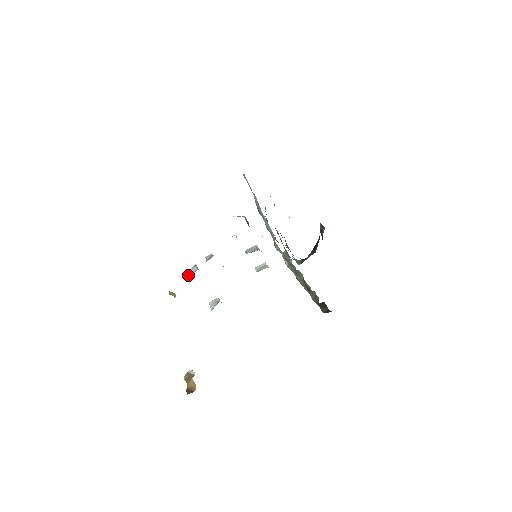
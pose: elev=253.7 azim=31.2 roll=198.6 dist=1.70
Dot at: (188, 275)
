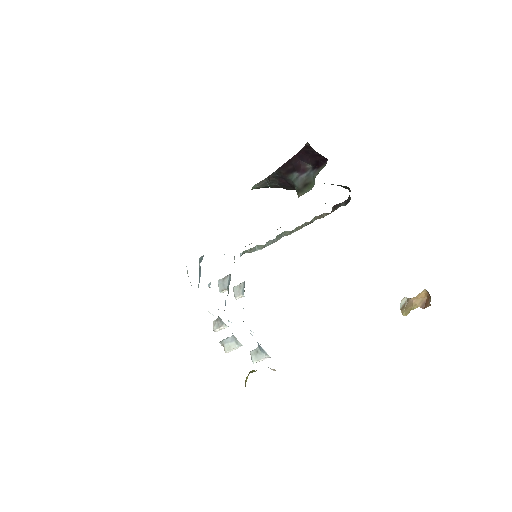
Dot at: (235, 348)
